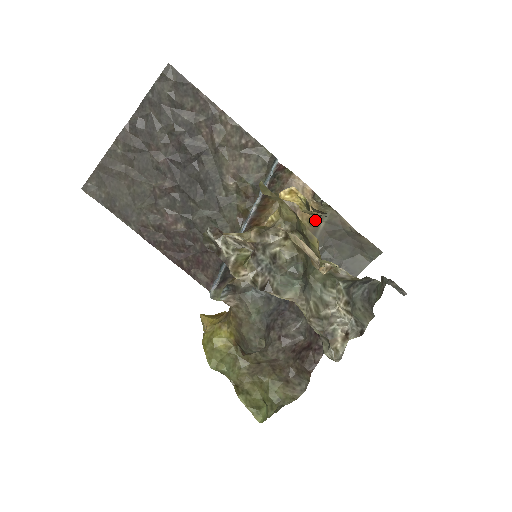
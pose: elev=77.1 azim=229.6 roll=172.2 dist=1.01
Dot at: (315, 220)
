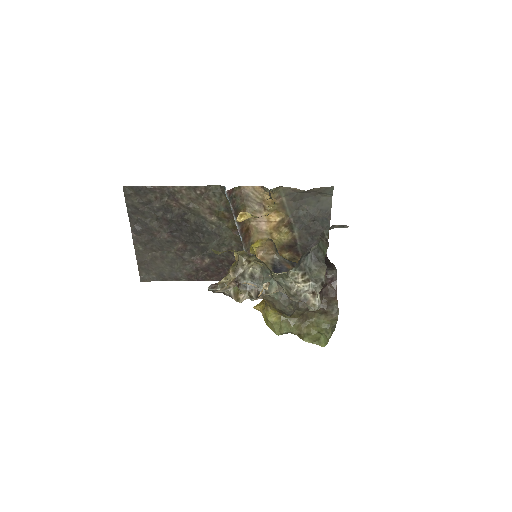
Dot at: (277, 200)
